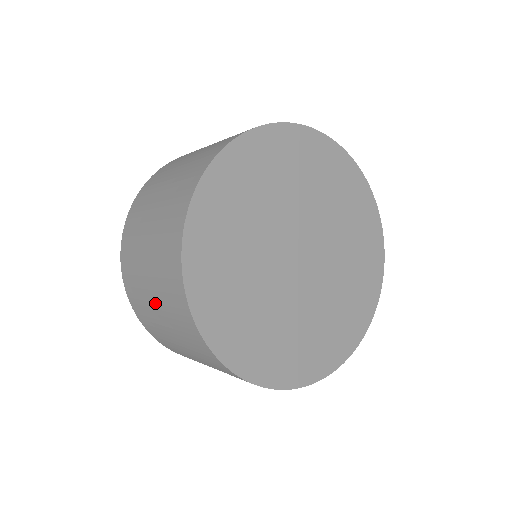
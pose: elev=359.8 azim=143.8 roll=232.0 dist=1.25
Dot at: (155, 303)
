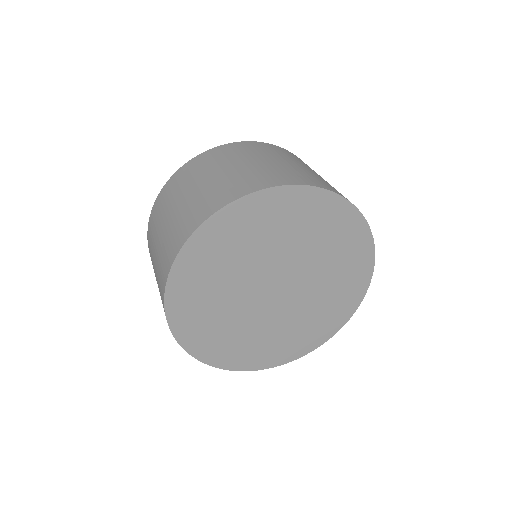
Dot at: occluded
